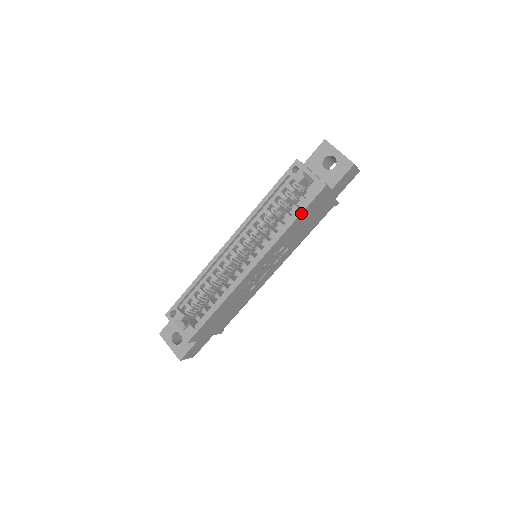
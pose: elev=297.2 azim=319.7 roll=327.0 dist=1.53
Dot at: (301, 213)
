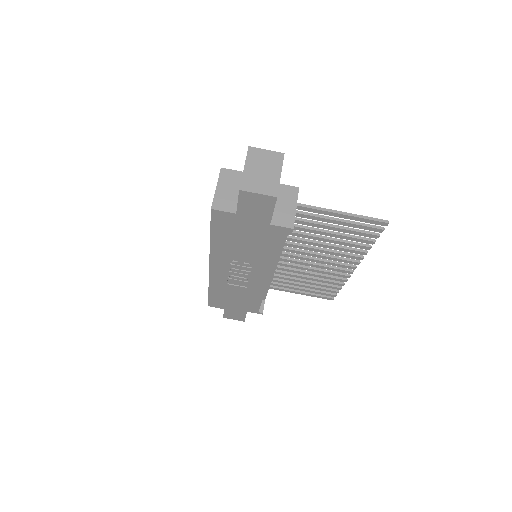
Dot at: (210, 231)
